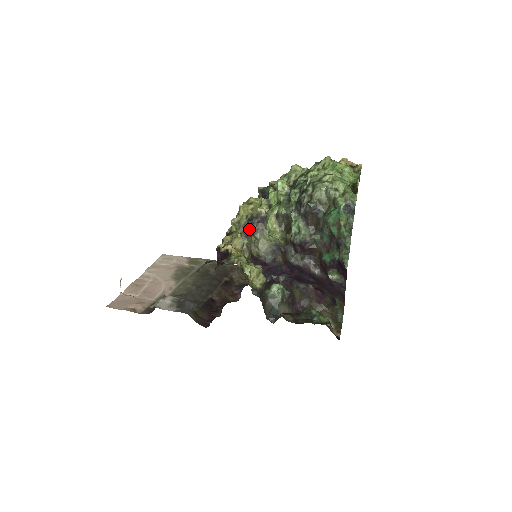
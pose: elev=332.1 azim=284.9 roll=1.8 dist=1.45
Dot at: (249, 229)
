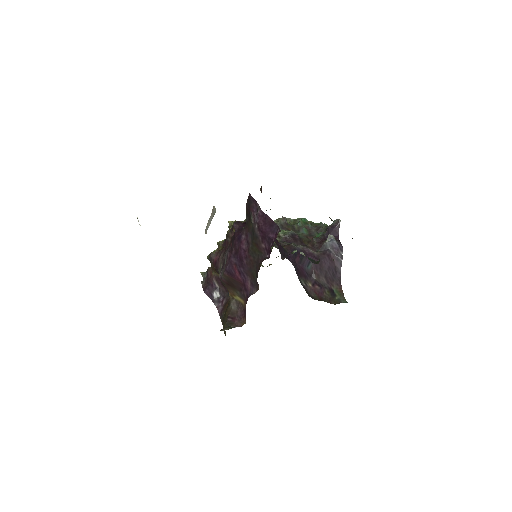
Dot at: occluded
